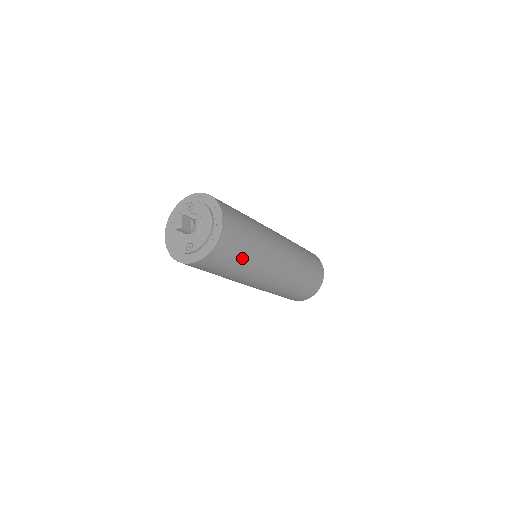
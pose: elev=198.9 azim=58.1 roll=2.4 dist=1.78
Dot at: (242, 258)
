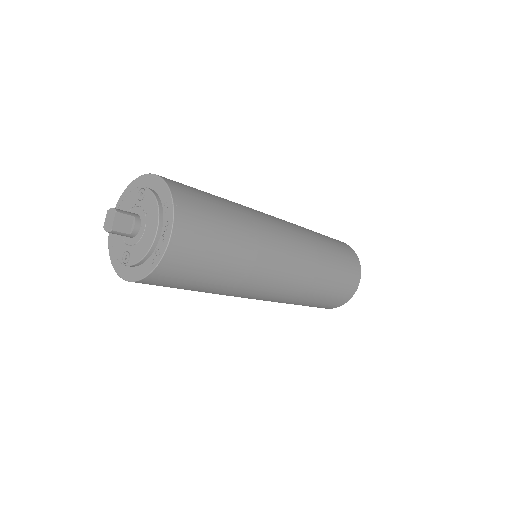
Dot at: (209, 280)
